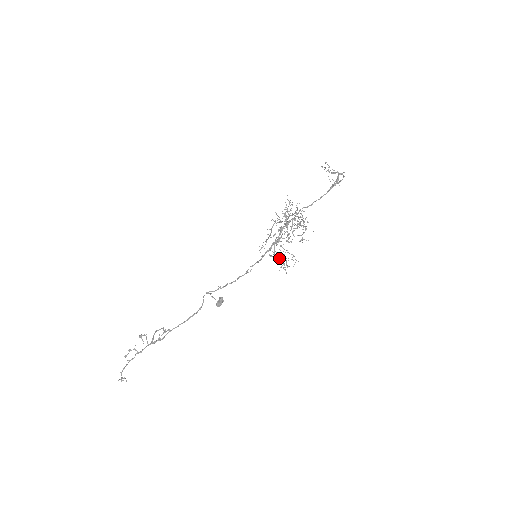
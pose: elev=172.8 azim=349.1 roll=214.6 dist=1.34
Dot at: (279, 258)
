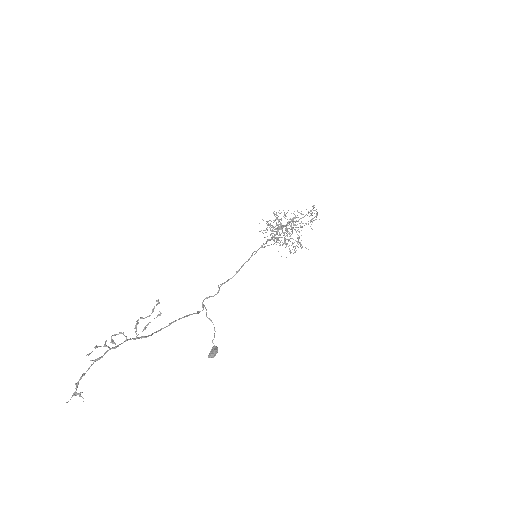
Dot at: occluded
